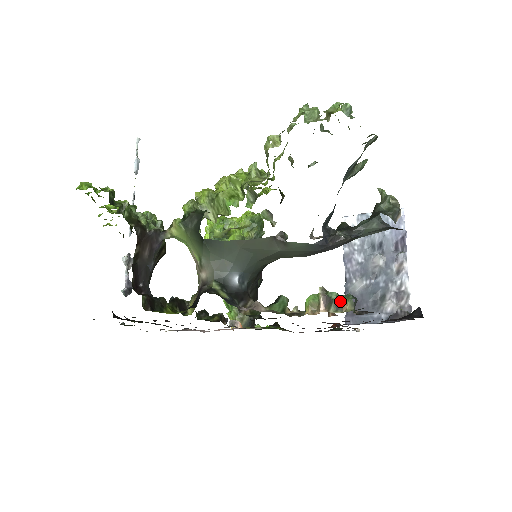
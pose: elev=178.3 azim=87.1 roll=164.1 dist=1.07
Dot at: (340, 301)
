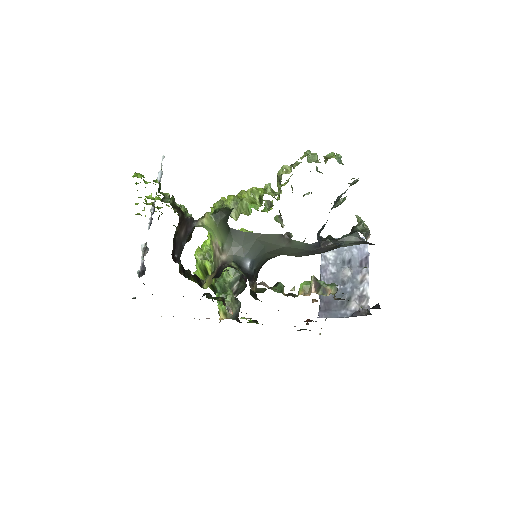
Dot at: (326, 287)
